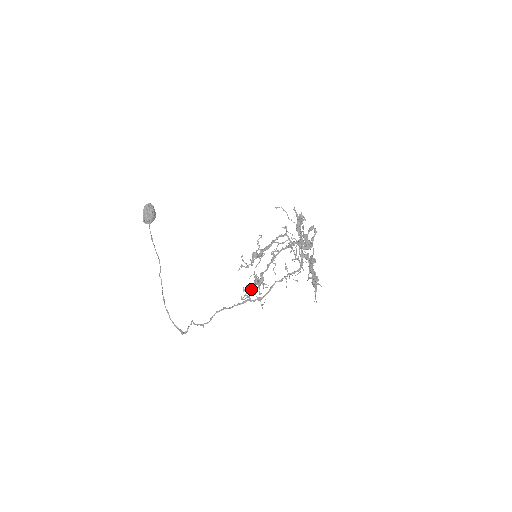
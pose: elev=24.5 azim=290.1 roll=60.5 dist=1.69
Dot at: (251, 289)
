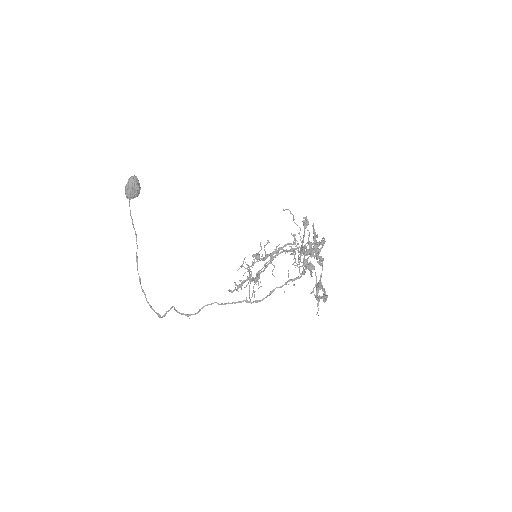
Dot at: occluded
